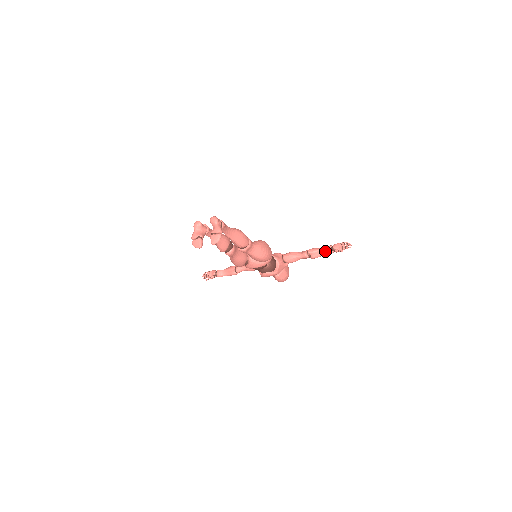
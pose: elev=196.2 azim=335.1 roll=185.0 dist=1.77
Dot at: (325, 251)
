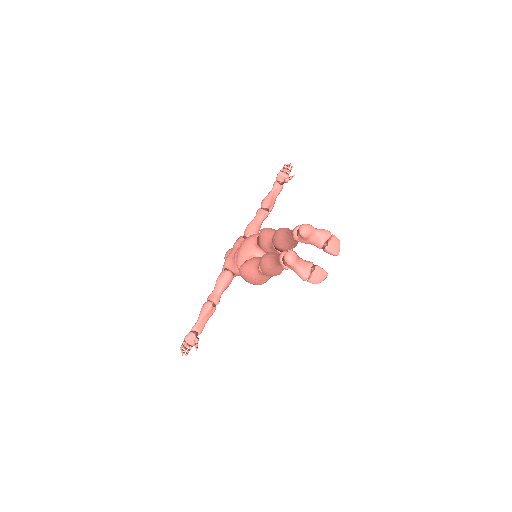
Dot at: (276, 192)
